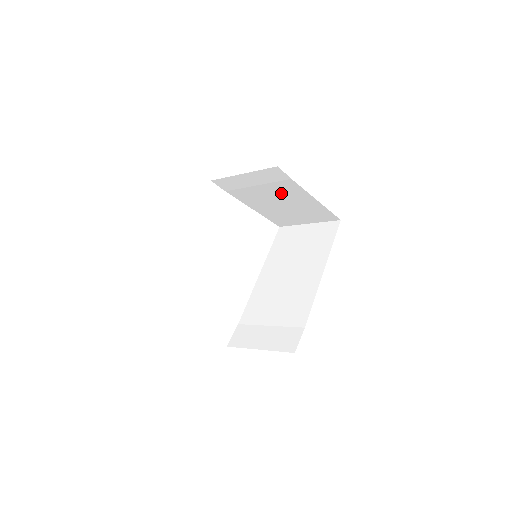
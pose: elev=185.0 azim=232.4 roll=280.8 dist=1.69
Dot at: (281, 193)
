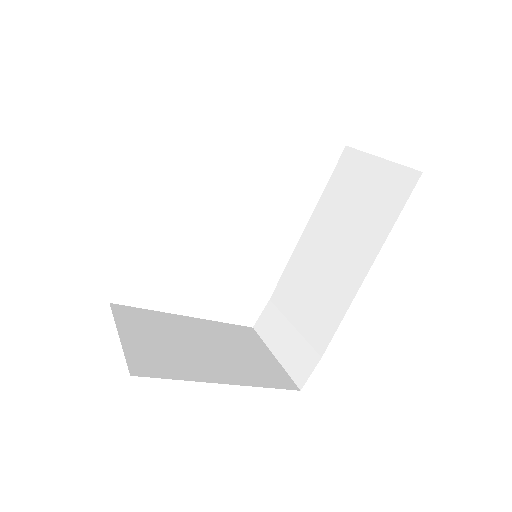
Dot at: occluded
